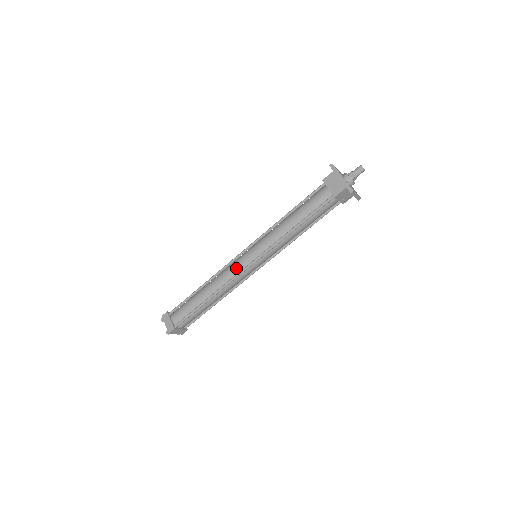
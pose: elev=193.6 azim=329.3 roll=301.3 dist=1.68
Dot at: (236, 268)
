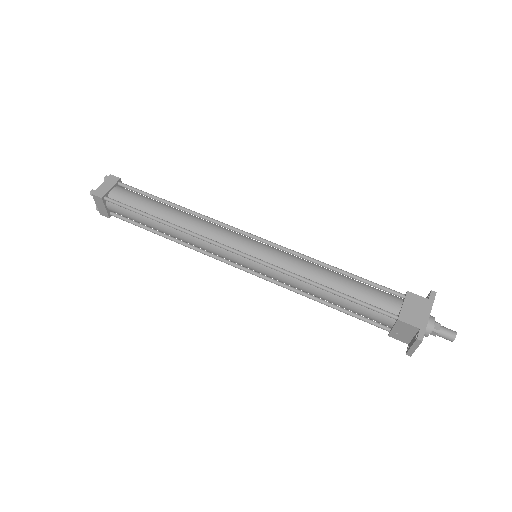
Dot at: (227, 237)
